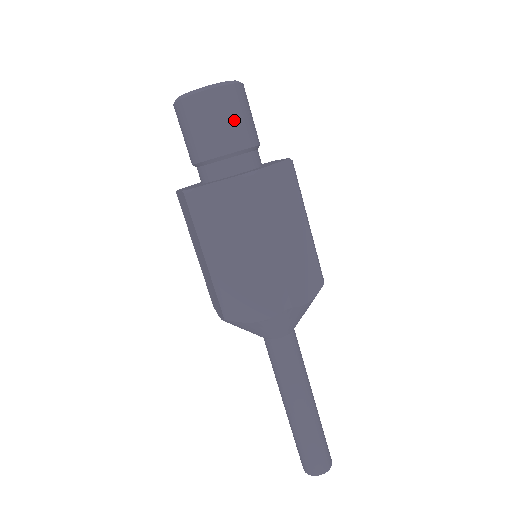
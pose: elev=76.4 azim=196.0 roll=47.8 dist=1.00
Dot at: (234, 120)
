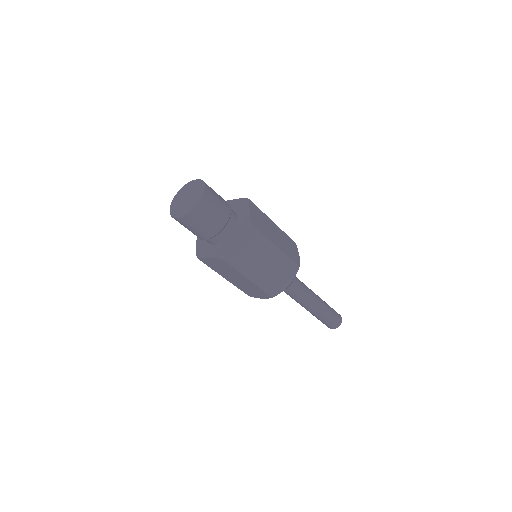
Dot at: (218, 204)
